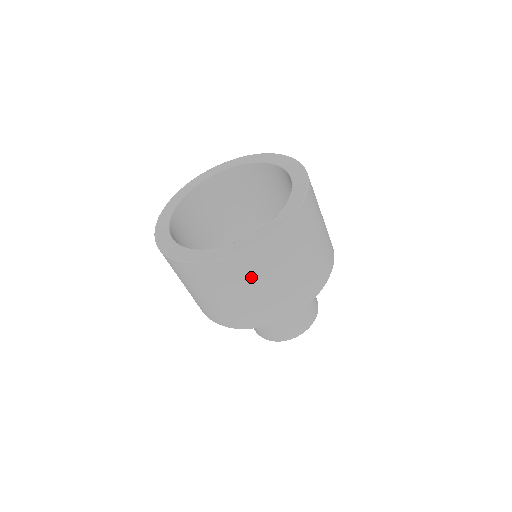
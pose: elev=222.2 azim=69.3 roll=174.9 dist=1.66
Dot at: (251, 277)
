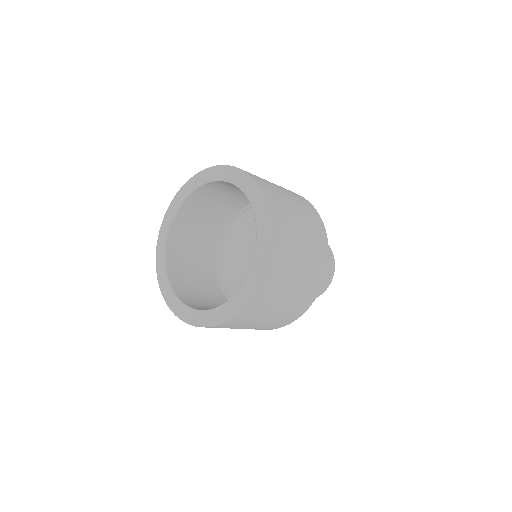
Dot at: (290, 245)
